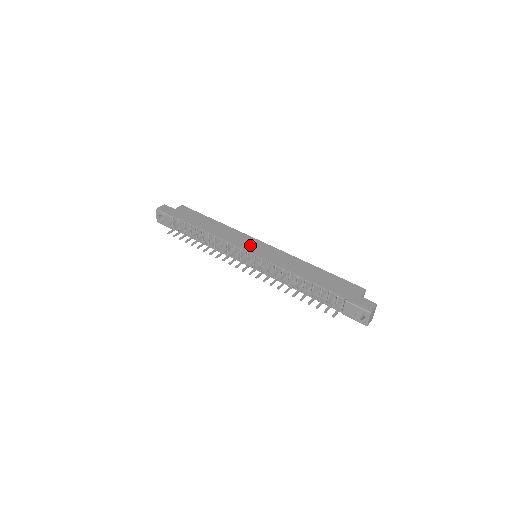
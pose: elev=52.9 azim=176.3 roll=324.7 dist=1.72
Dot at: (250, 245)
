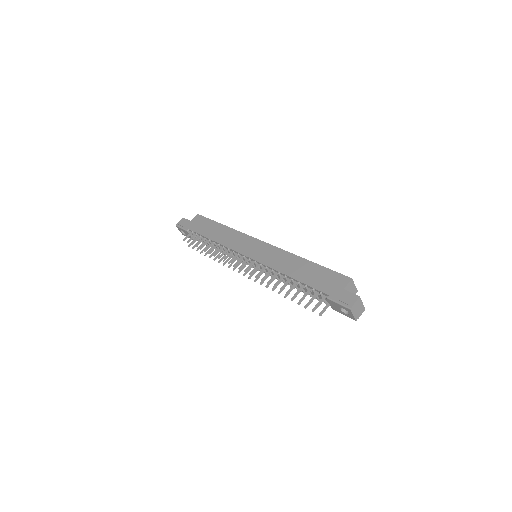
Dot at: (247, 247)
